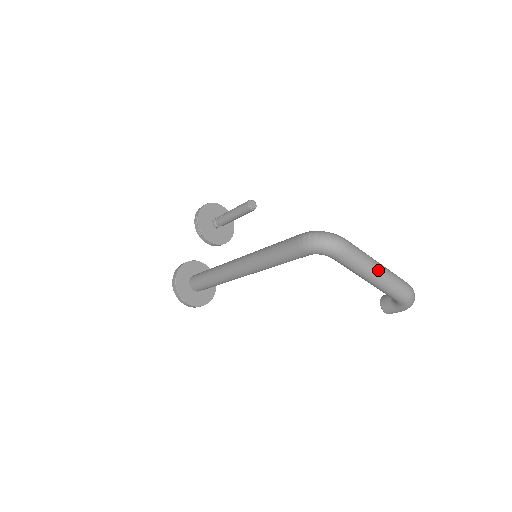
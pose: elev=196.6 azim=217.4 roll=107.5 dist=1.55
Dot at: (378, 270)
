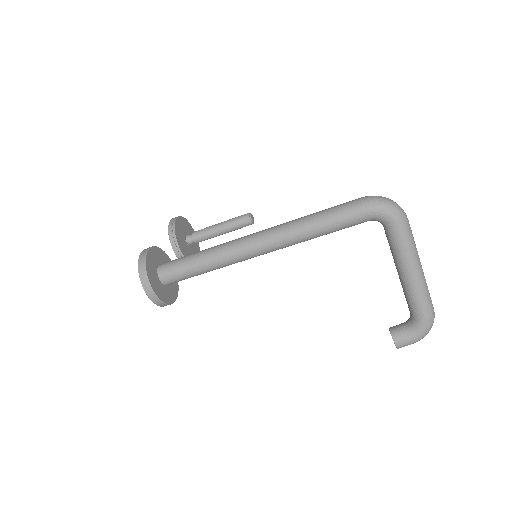
Dot at: occluded
